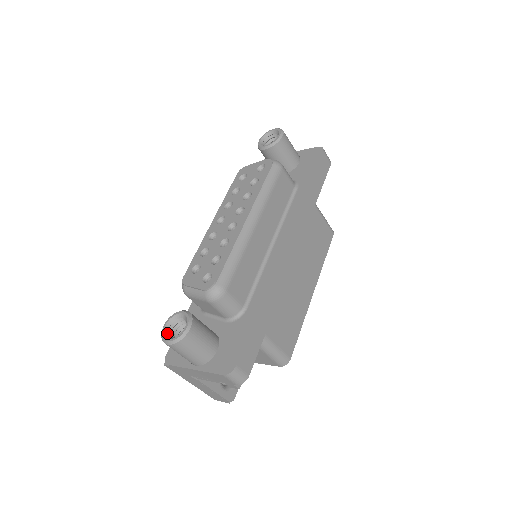
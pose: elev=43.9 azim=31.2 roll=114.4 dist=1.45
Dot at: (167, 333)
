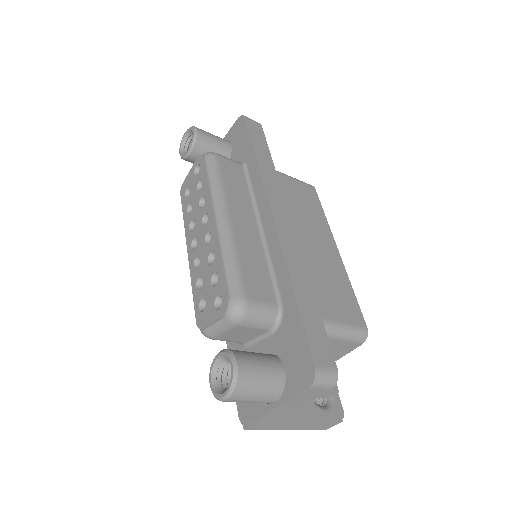
Dot at: (218, 389)
